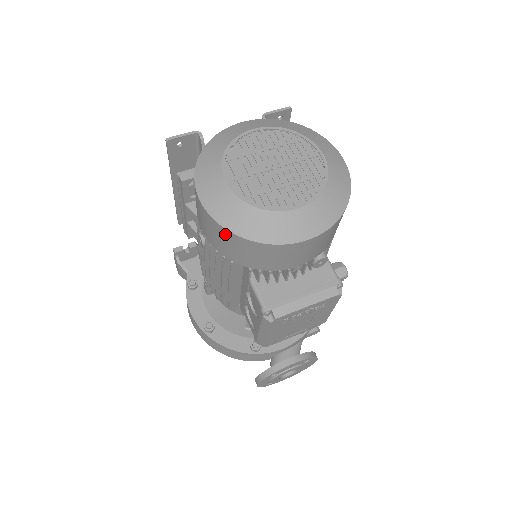
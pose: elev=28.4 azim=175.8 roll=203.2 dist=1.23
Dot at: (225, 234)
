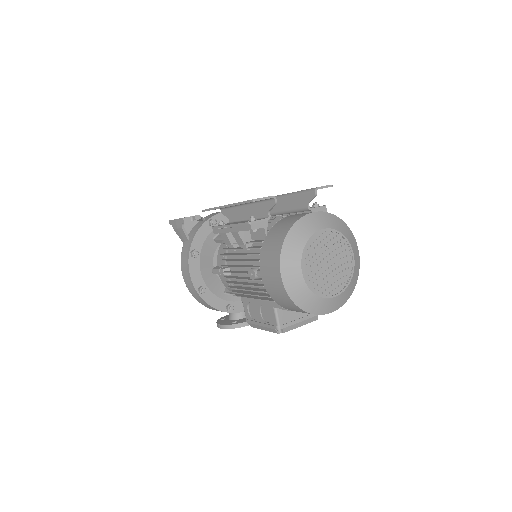
Dot at: (288, 300)
